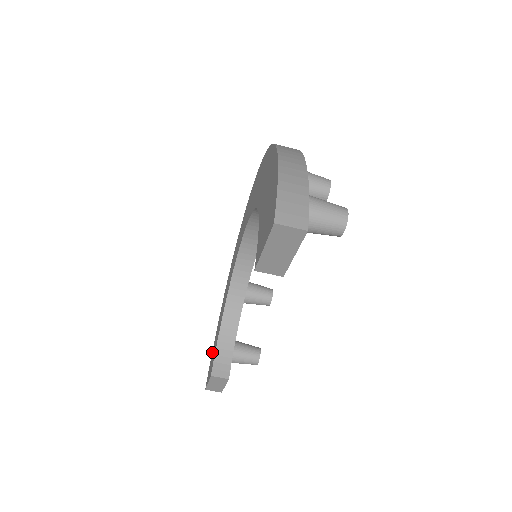
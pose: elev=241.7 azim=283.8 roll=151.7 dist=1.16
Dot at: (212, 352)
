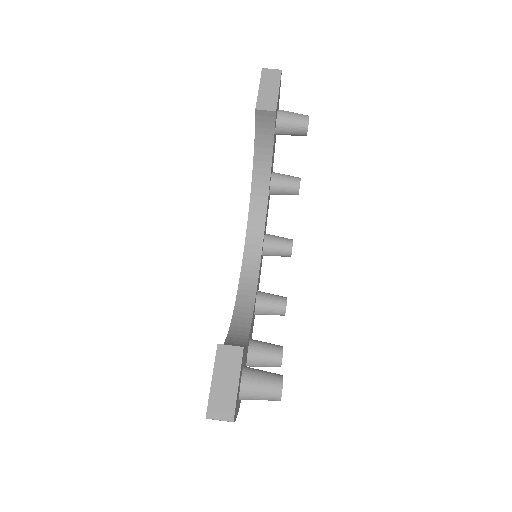
Dot at: occluded
